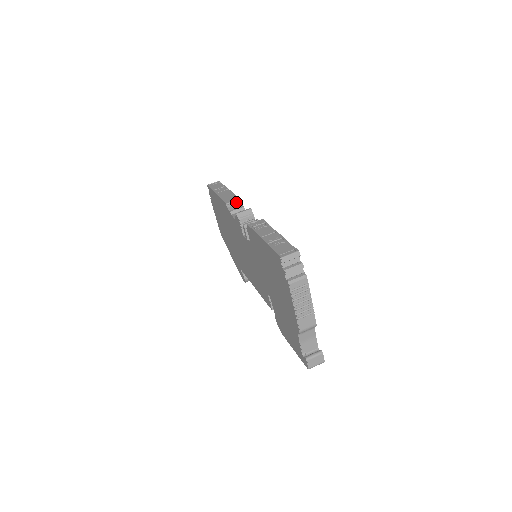
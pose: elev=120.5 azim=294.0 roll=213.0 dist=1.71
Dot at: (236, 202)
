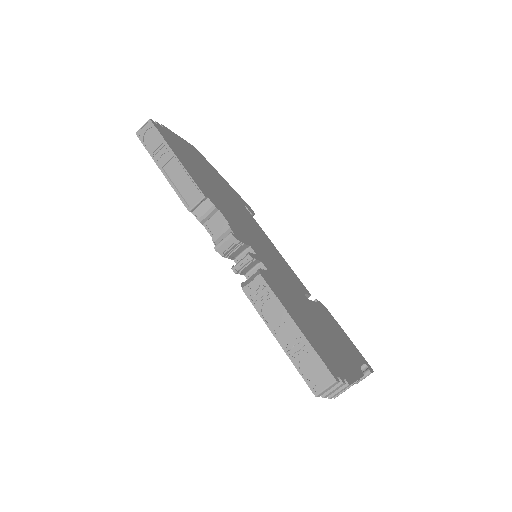
Dot at: (201, 201)
